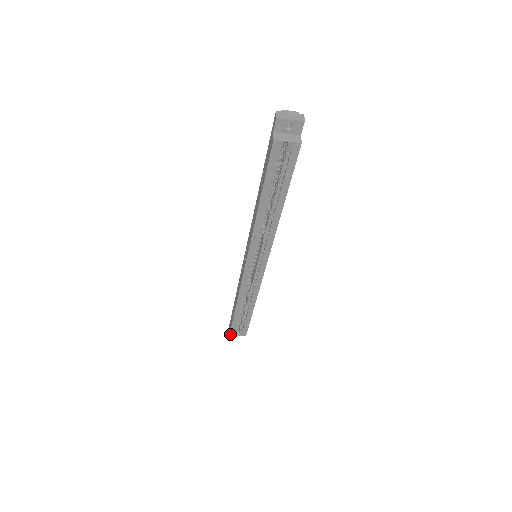
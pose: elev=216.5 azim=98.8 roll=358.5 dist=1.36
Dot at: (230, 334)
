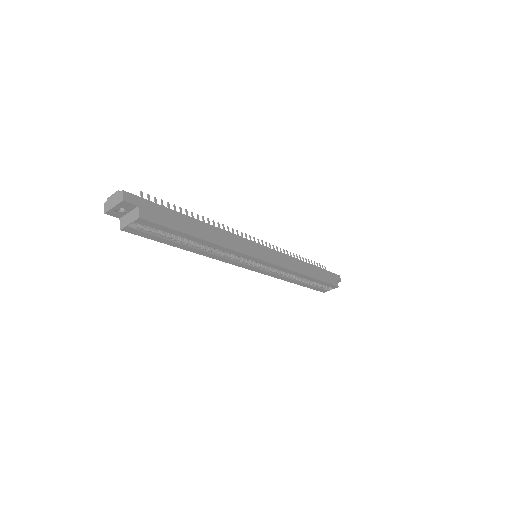
Dot at: (324, 292)
